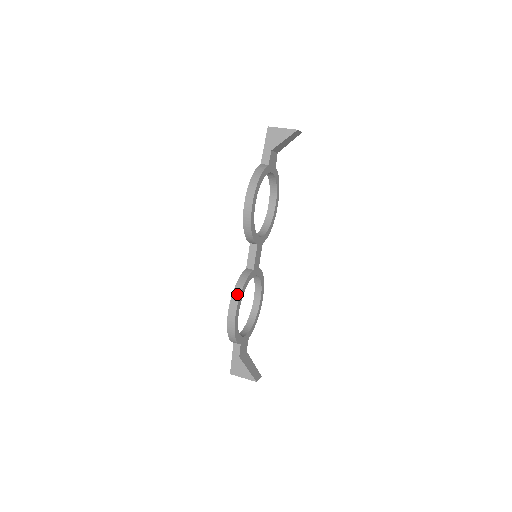
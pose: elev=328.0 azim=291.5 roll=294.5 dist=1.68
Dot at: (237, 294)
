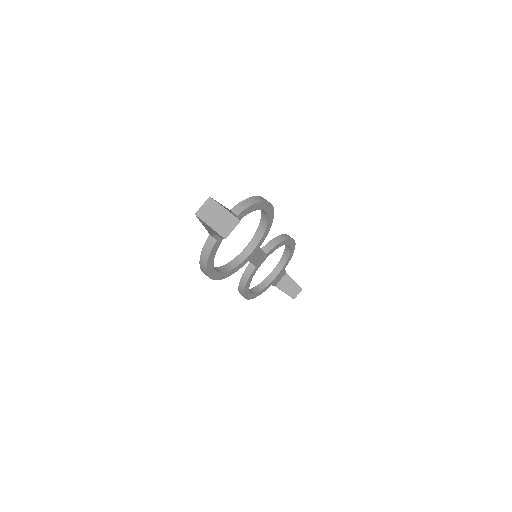
Dot at: (241, 291)
